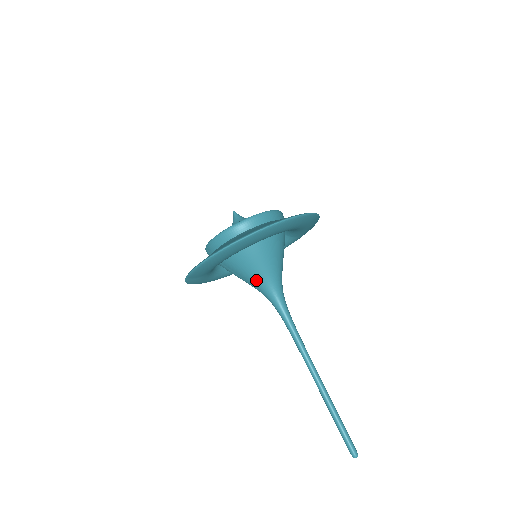
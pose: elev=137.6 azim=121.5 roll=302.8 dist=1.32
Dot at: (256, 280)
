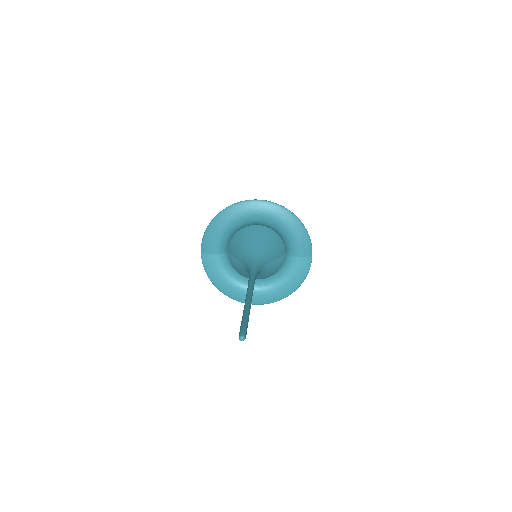
Dot at: (243, 255)
